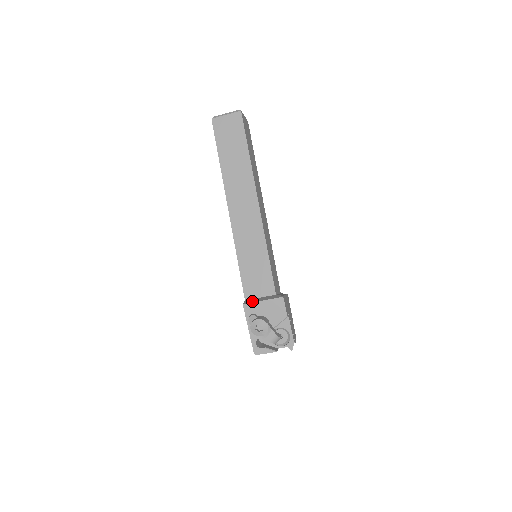
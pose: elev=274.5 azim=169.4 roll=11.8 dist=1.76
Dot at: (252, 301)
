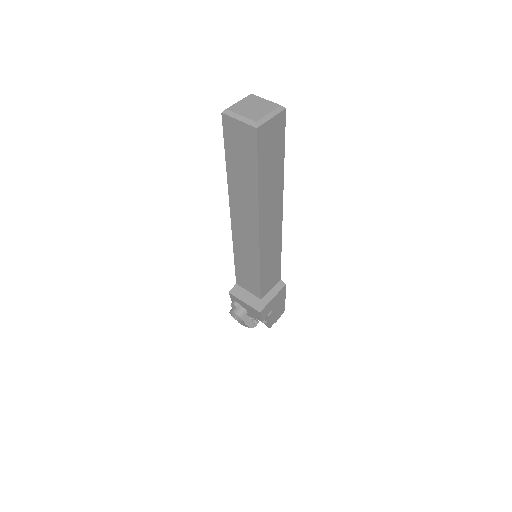
Dot at: (237, 294)
